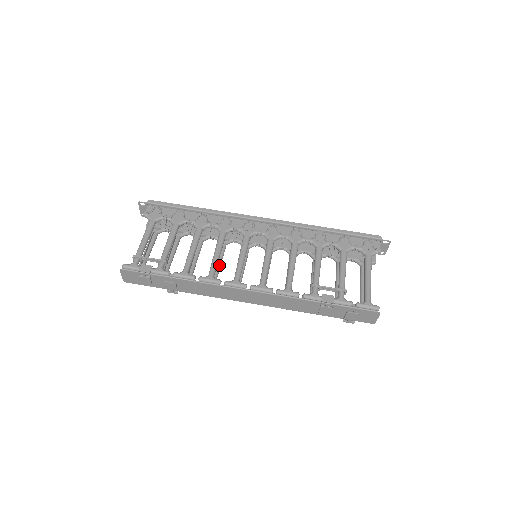
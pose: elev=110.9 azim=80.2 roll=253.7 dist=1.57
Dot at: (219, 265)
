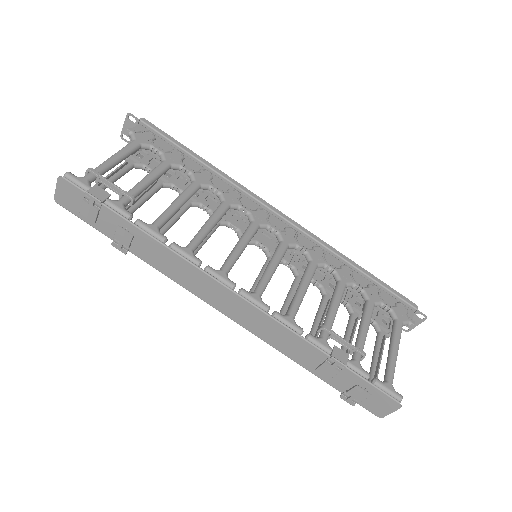
Dot at: (201, 244)
